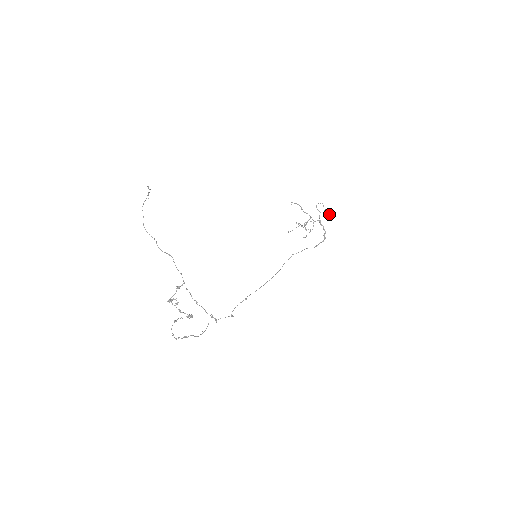
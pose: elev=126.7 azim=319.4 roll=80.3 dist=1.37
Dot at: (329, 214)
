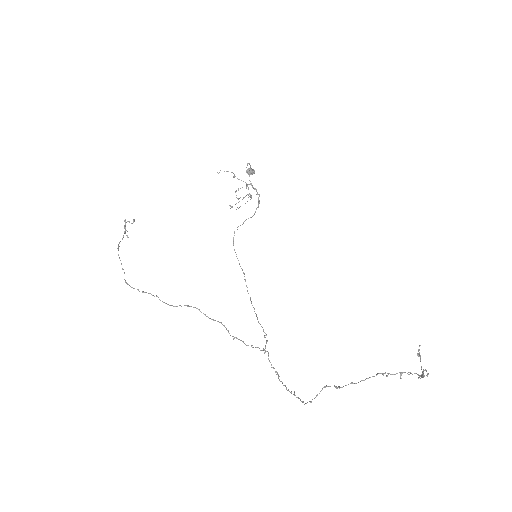
Dot at: (253, 173)
